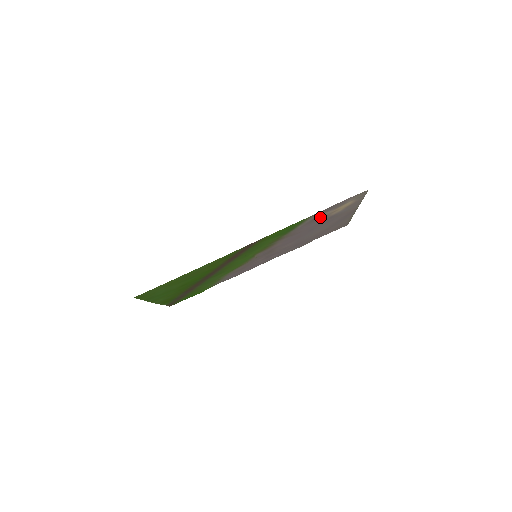
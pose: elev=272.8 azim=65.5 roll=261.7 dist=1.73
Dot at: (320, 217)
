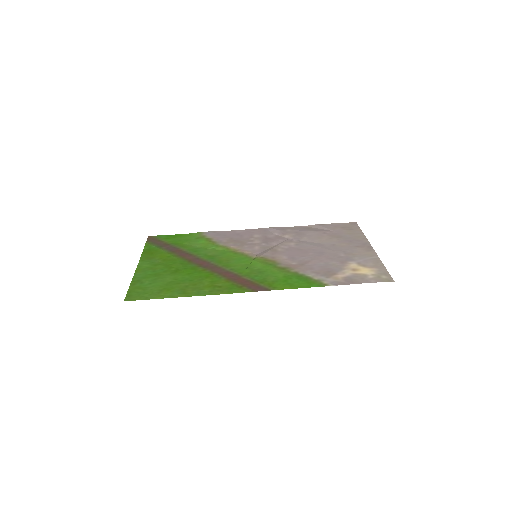
Dot at: (335, 271)
